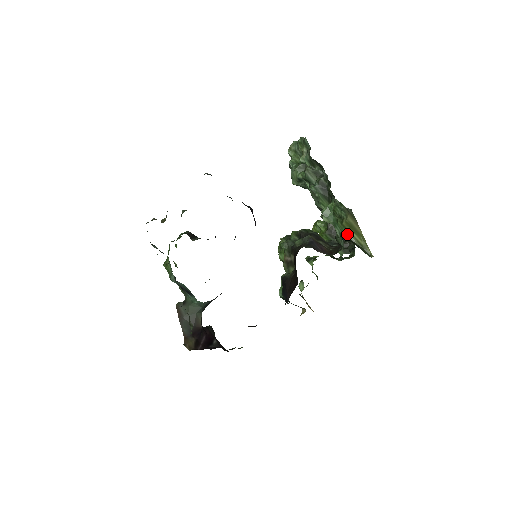
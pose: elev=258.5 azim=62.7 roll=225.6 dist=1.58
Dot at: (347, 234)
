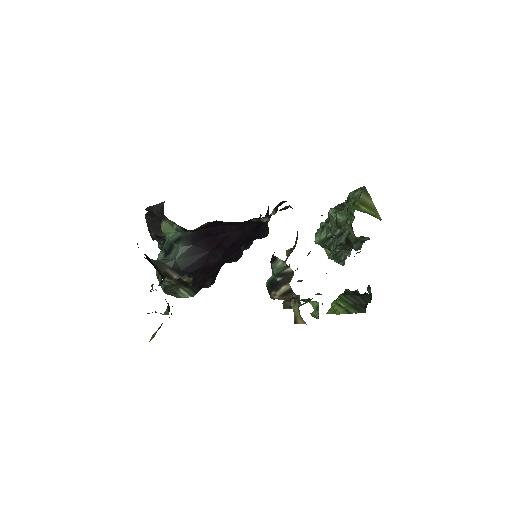
Dot at: (358, 209)
